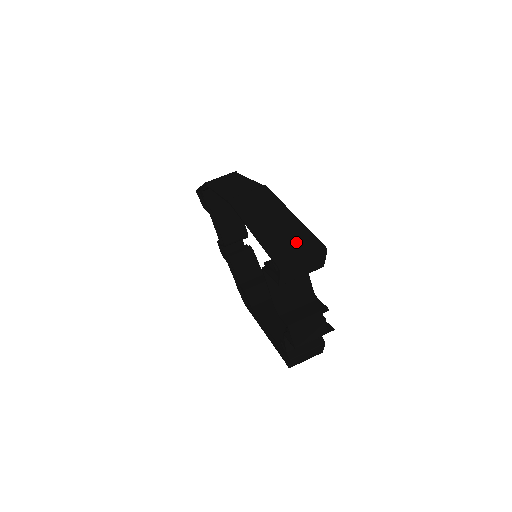
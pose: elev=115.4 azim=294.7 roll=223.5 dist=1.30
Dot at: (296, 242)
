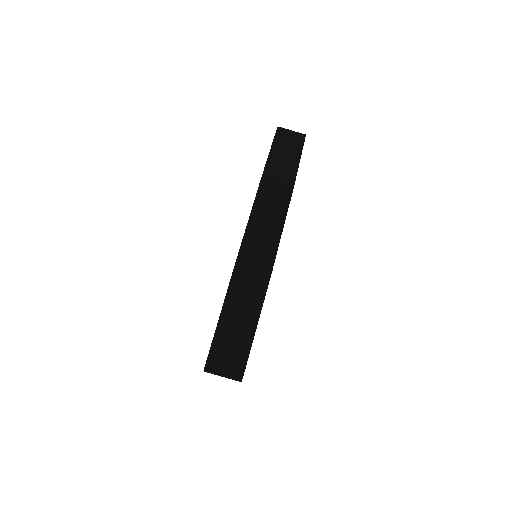
Dot at: (232, 358)
